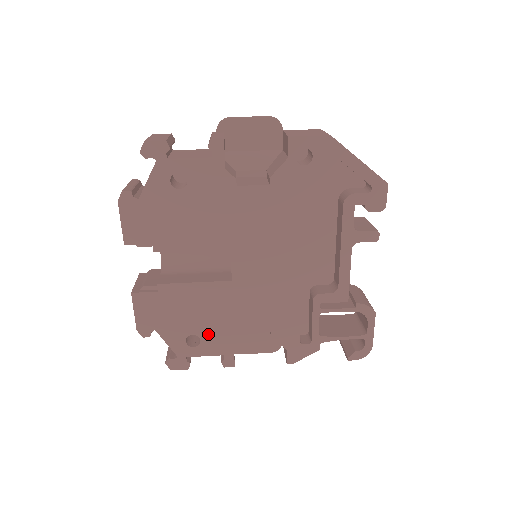
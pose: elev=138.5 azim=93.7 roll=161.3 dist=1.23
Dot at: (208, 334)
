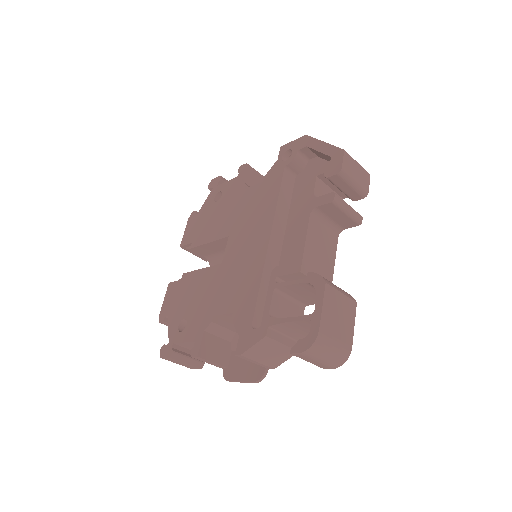
Dot at: (193, 318)
